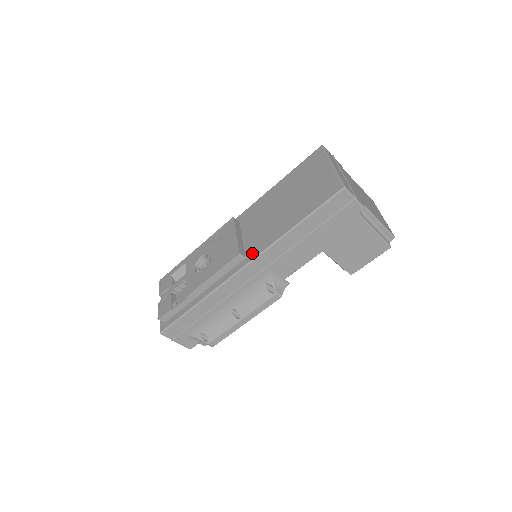
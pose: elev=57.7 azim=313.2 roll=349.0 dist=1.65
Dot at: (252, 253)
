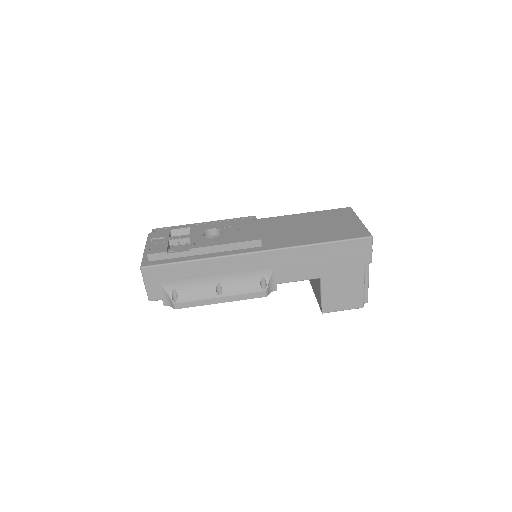
Dot at: (271, 245)
